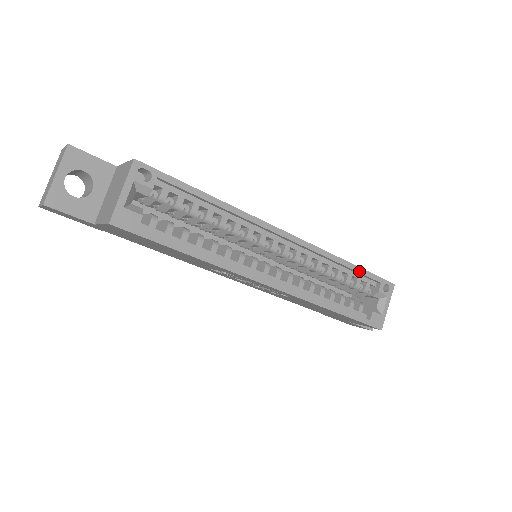
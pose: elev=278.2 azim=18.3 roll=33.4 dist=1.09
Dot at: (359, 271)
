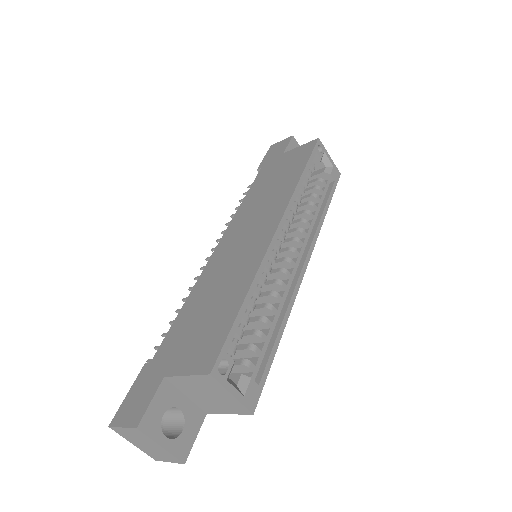
Dot at: (307, 169)
